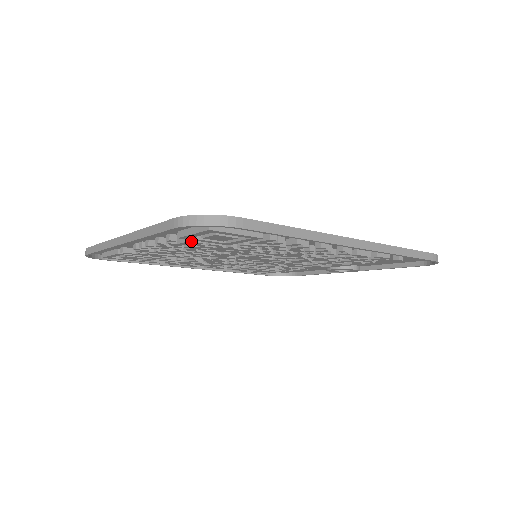
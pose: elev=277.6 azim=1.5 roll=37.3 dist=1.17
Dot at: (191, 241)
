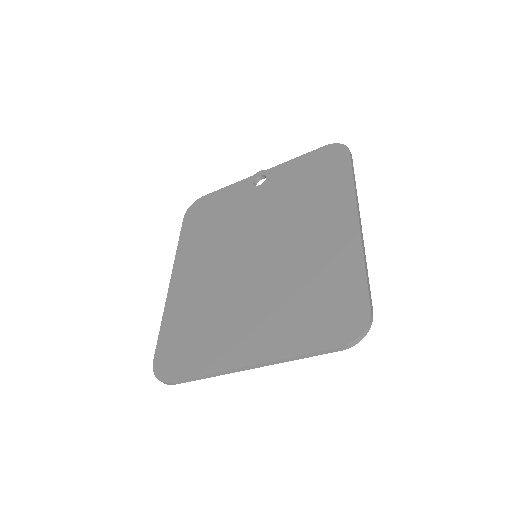
Dot at: occluded
